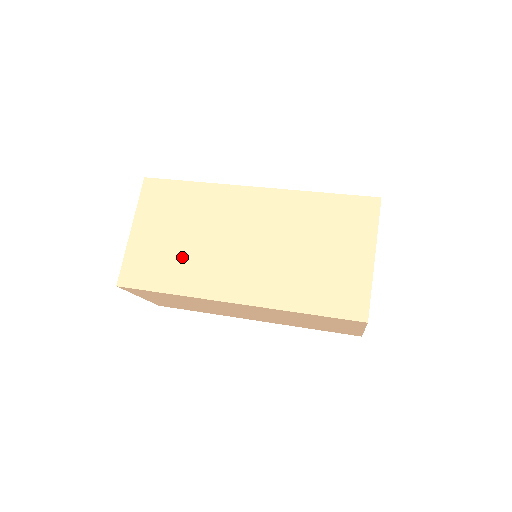
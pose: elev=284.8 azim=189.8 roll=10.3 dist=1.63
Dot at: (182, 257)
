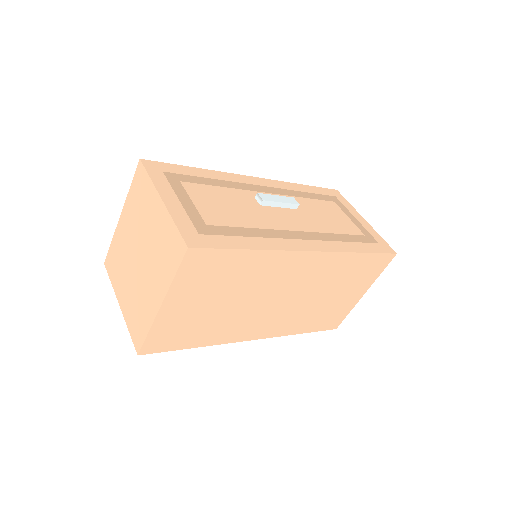
Dot at: (218, 320)
